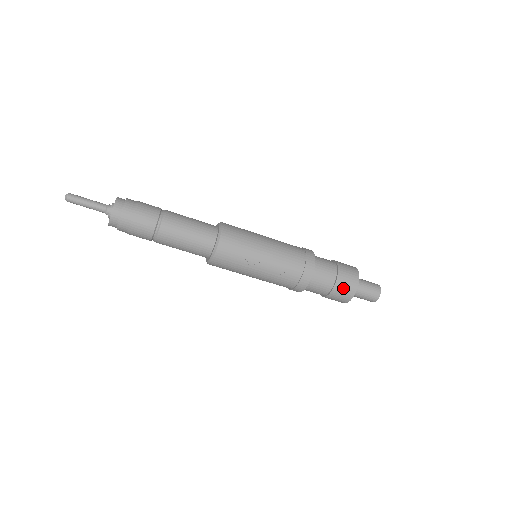
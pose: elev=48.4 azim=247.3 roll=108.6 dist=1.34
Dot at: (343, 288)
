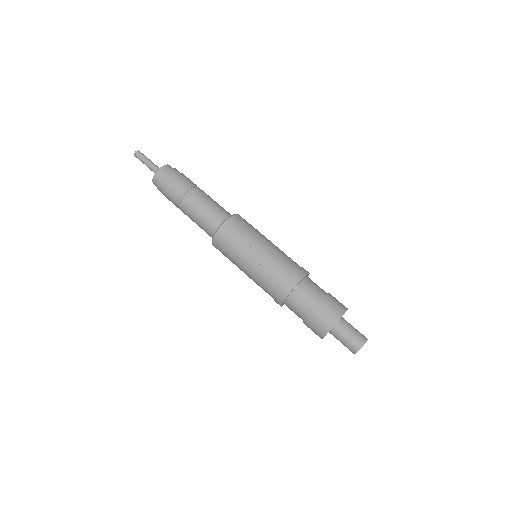
Dot at: (324, 313)
